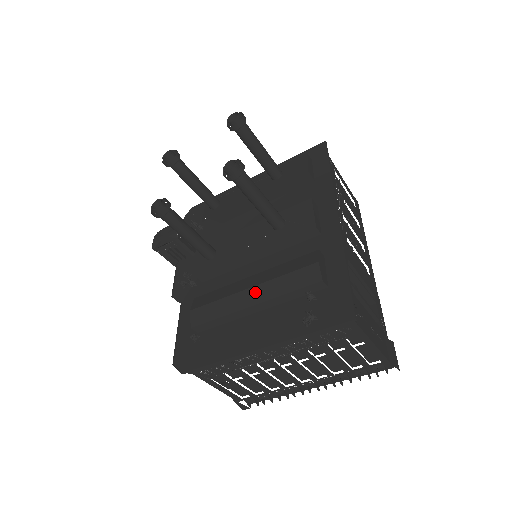
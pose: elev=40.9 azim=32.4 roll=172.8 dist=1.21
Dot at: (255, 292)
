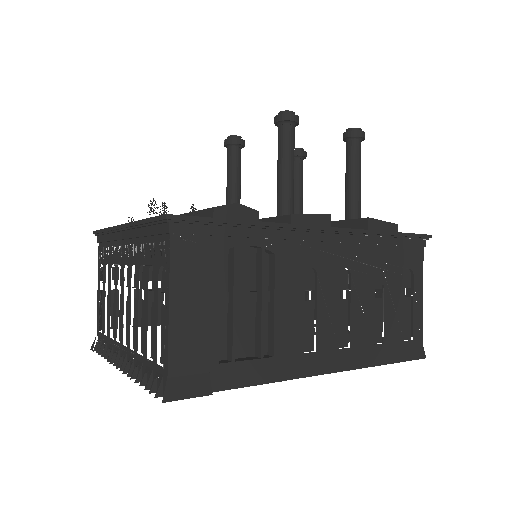
Dot at: occluded
